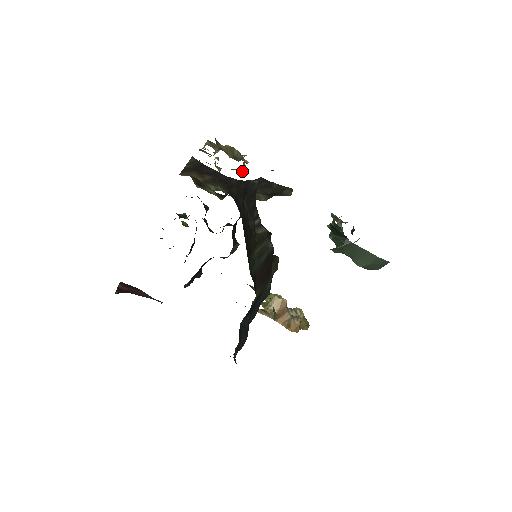
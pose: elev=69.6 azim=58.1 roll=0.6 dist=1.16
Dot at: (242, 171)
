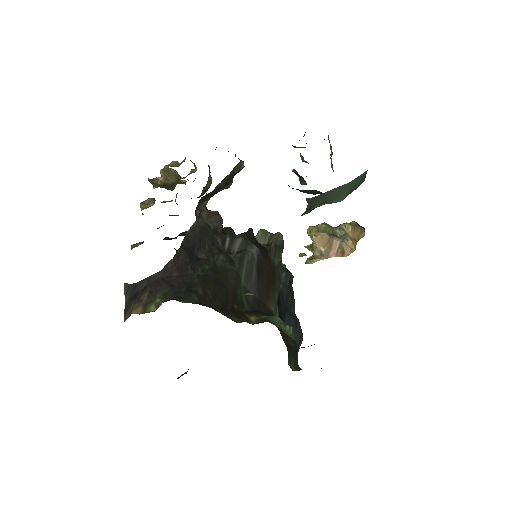
Dot at: (196, 170)
